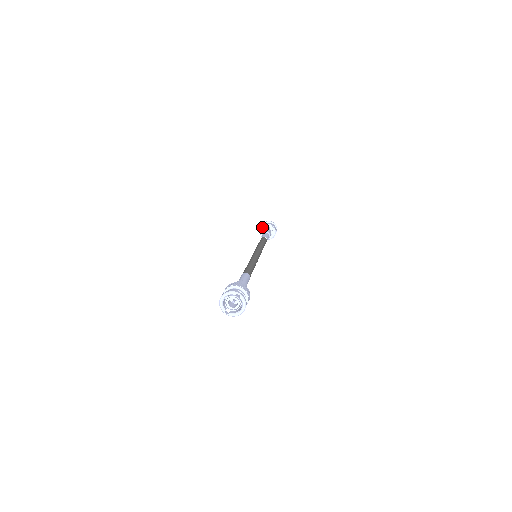
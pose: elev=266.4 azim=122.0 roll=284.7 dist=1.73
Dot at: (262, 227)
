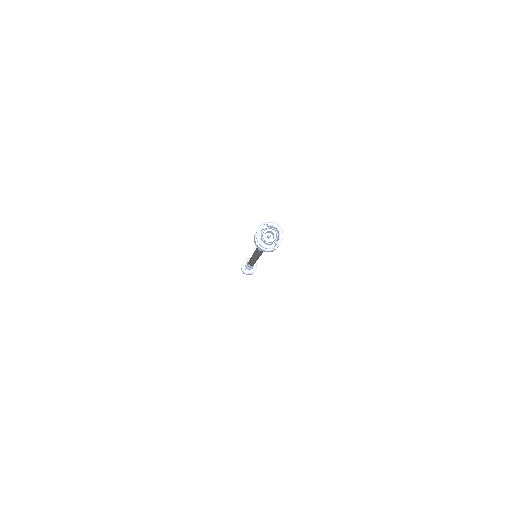
Dot at: (242, 268)
